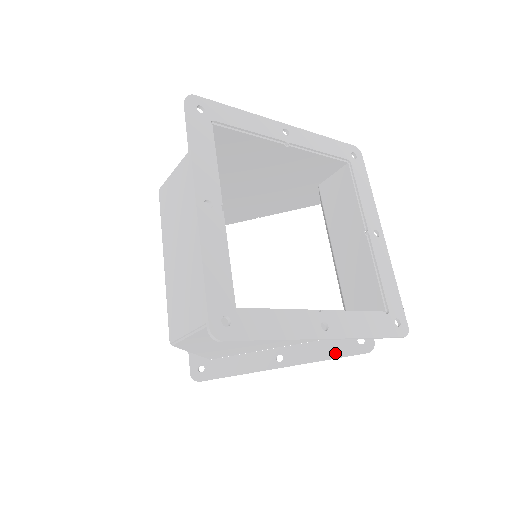
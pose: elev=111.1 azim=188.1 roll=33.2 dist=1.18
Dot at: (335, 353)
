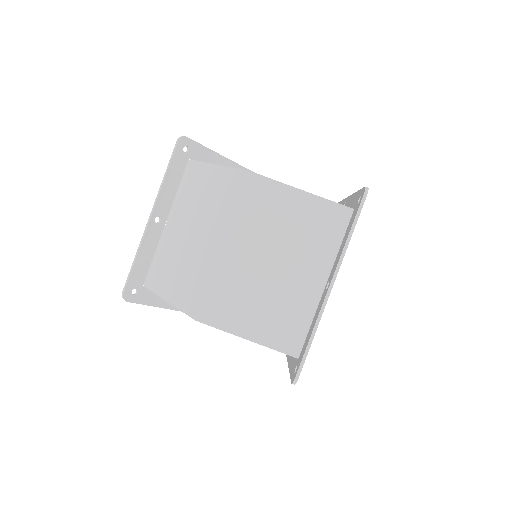
Dot at: occluded
